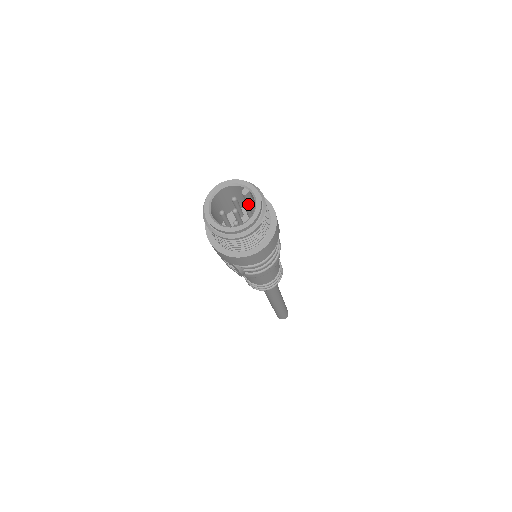
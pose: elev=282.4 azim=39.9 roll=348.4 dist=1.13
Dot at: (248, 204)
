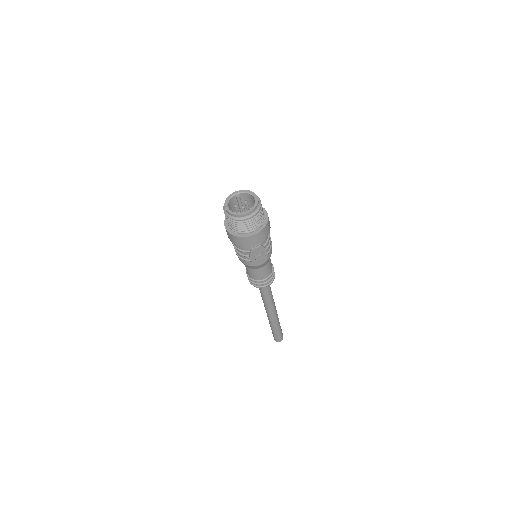
Dot at: (241, 205)
